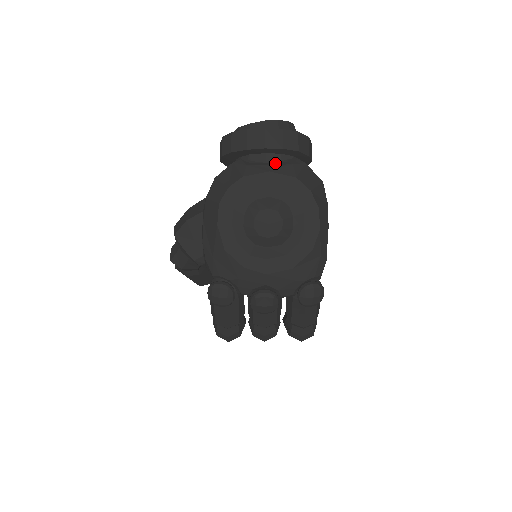
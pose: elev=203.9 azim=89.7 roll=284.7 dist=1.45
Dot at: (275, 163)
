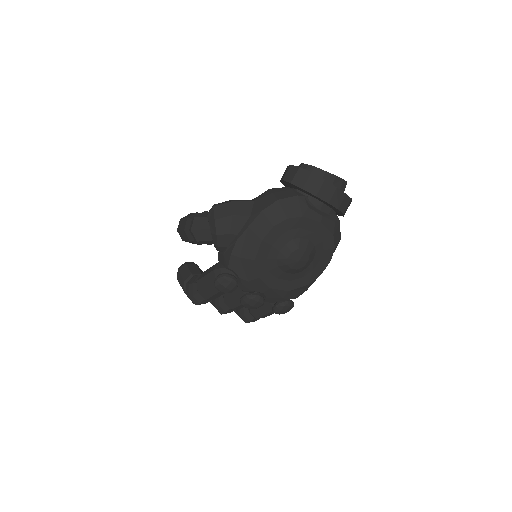
Dot at: (326, 215)
